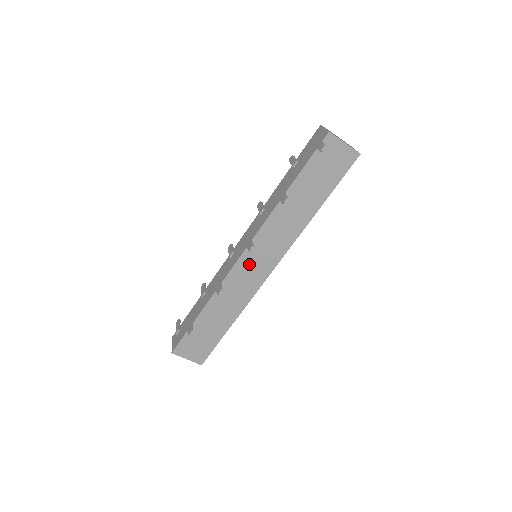
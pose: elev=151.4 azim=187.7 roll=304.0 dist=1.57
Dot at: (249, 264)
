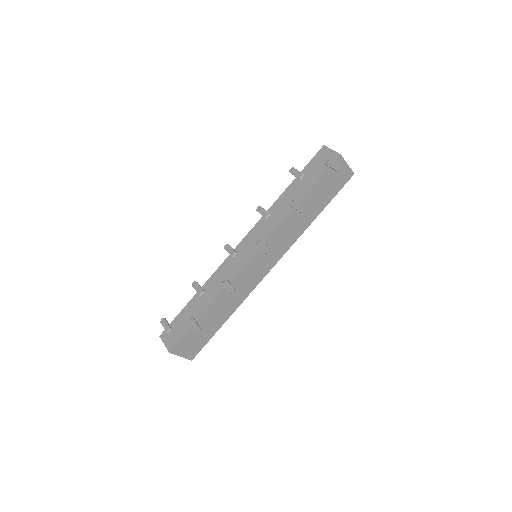
Dot at: (256, 264)
